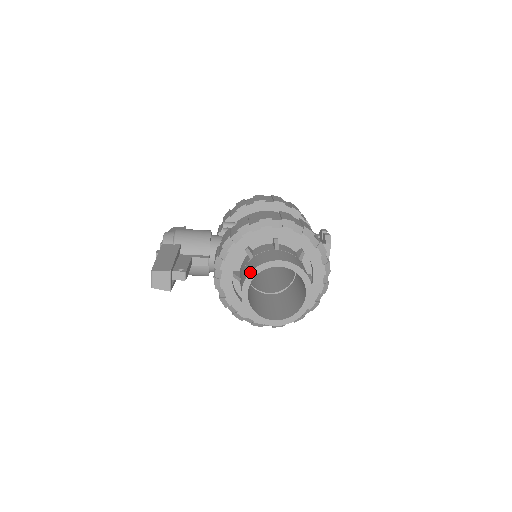
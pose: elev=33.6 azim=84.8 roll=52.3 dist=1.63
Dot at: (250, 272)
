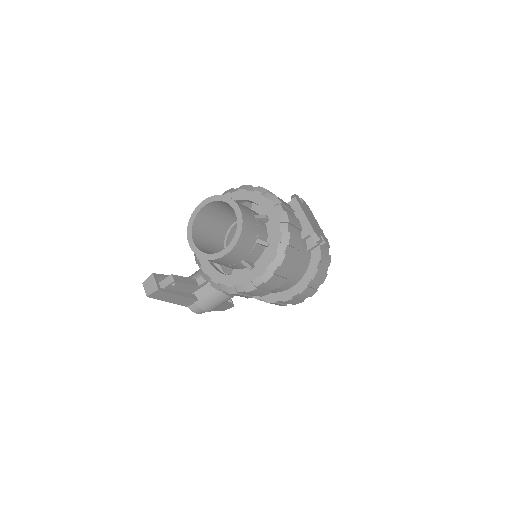
Dot at: (188, 225)
